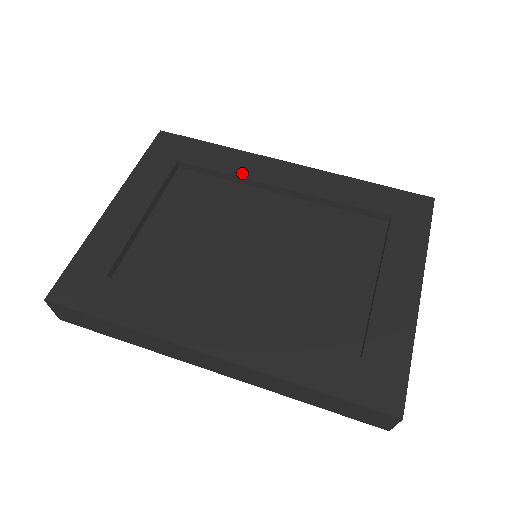
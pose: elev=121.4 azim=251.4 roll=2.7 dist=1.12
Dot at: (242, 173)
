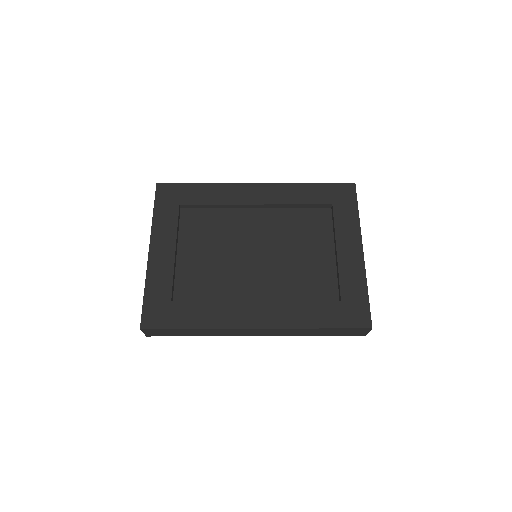
Dot at: (227, 201)
